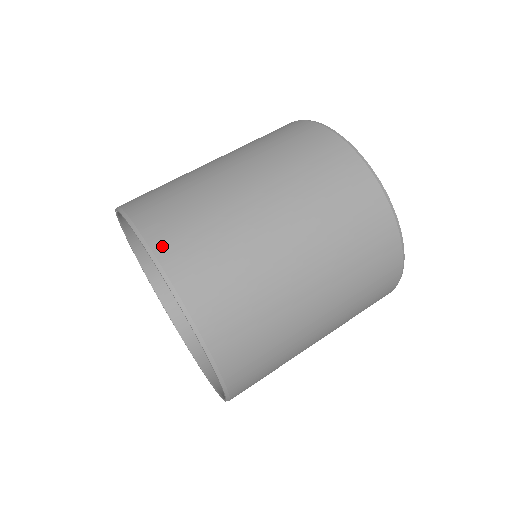
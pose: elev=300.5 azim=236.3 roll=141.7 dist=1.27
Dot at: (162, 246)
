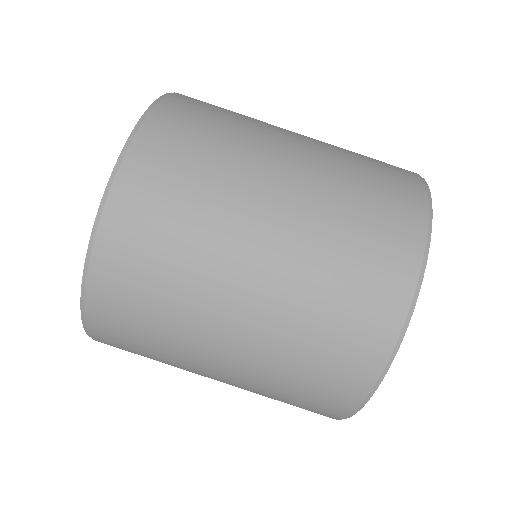
Dot at: (170, 106)
